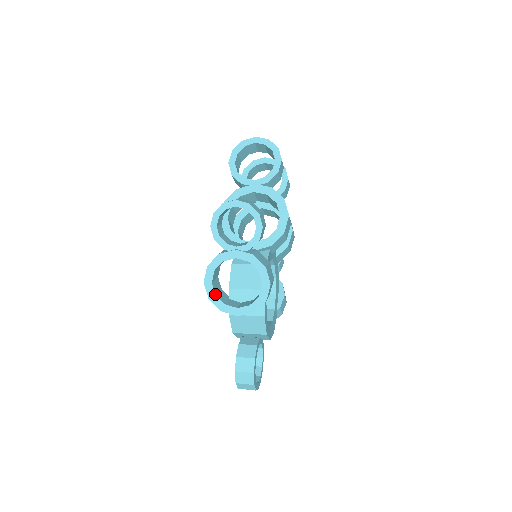
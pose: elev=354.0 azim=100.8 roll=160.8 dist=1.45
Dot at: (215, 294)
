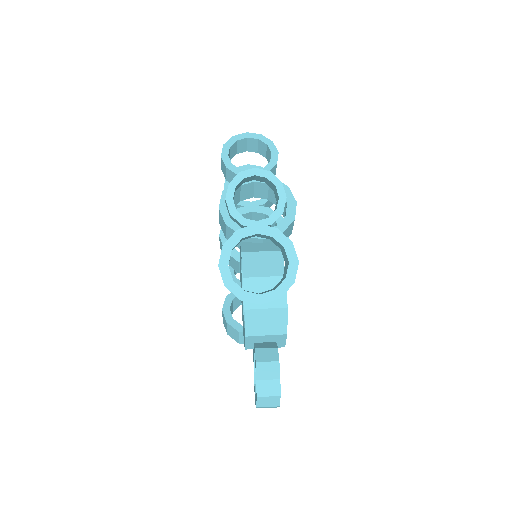
Dot at: (232, 279)
